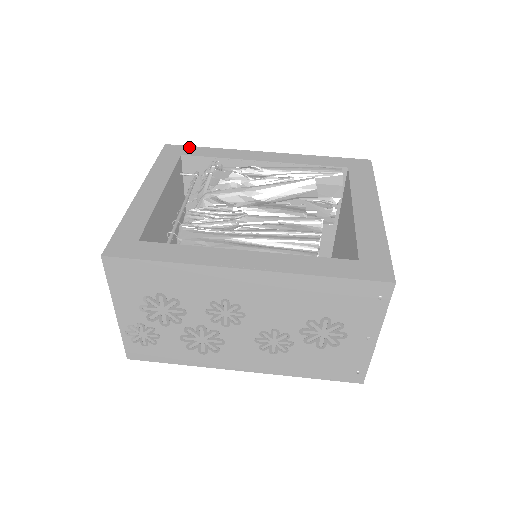
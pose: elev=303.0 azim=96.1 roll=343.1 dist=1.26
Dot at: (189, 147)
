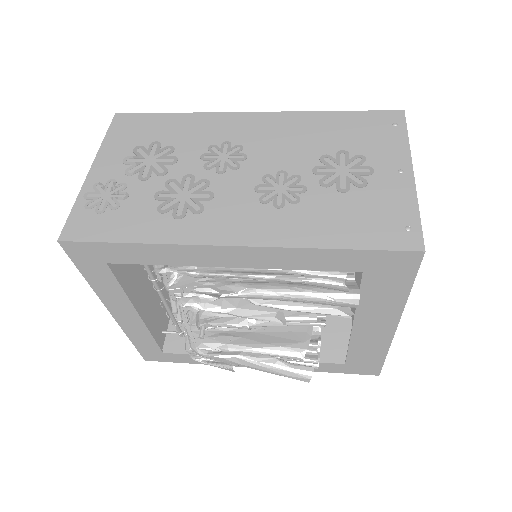
Dot at: occluded
